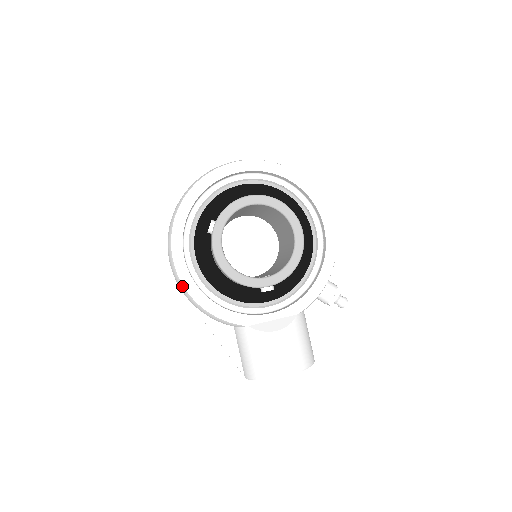
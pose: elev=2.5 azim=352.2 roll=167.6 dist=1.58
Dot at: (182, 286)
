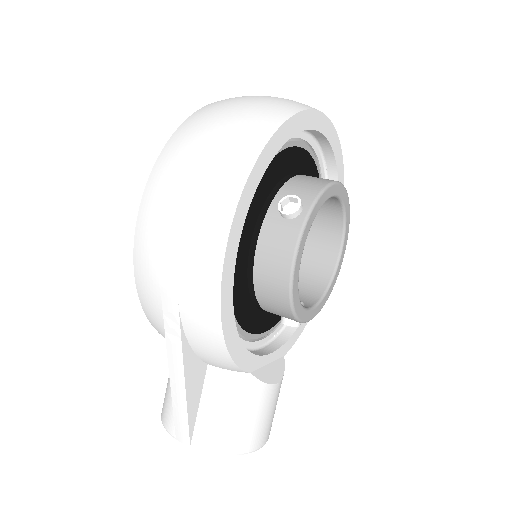
Dot at: (214, 295)
